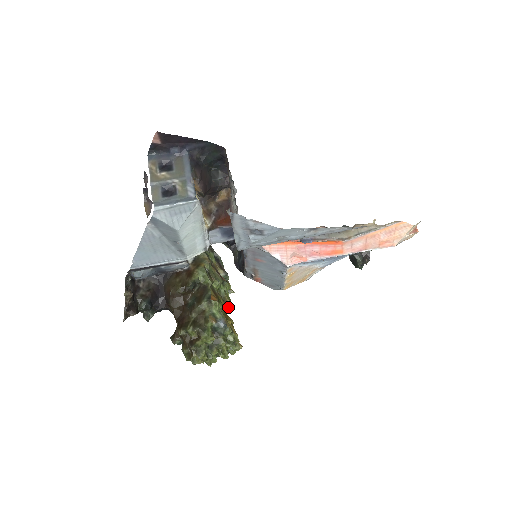
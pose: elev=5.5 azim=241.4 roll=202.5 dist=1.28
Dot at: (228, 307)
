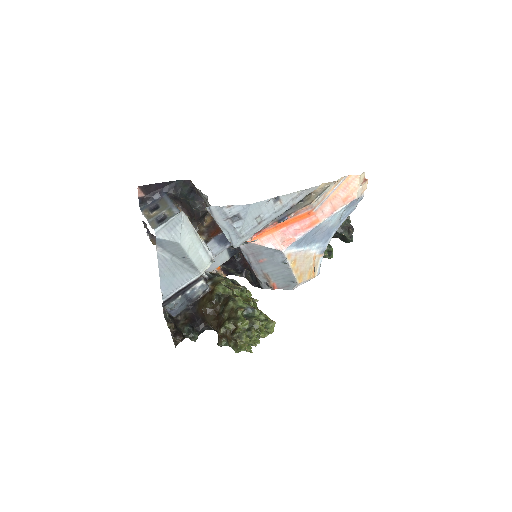
Dot at: (254, 306)
